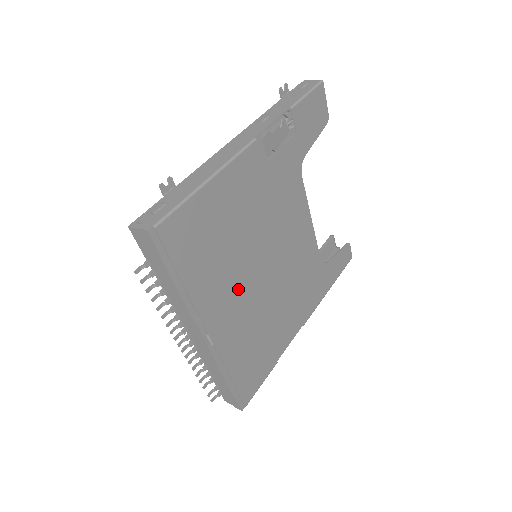
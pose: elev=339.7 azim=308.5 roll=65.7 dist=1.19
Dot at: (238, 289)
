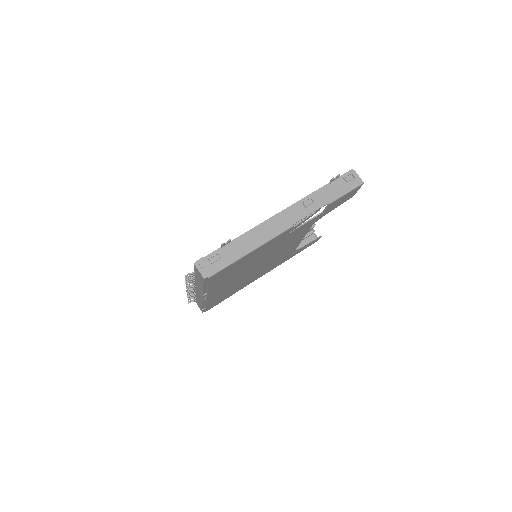
Dot at: (235, 279)
